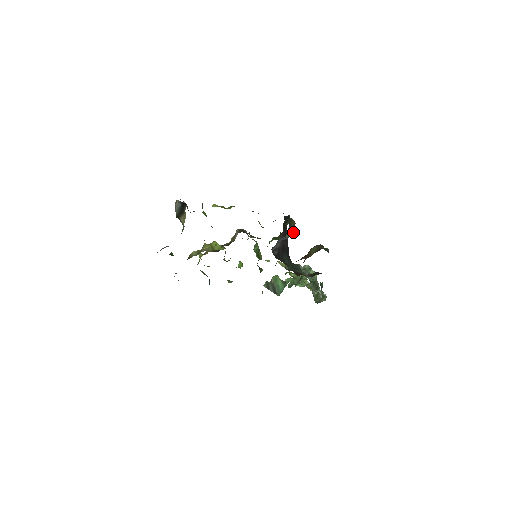
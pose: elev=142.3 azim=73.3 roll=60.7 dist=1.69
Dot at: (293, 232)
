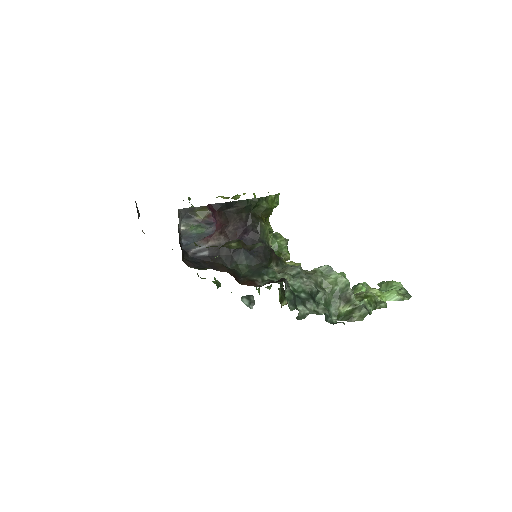
Dot at: (208, 225)
